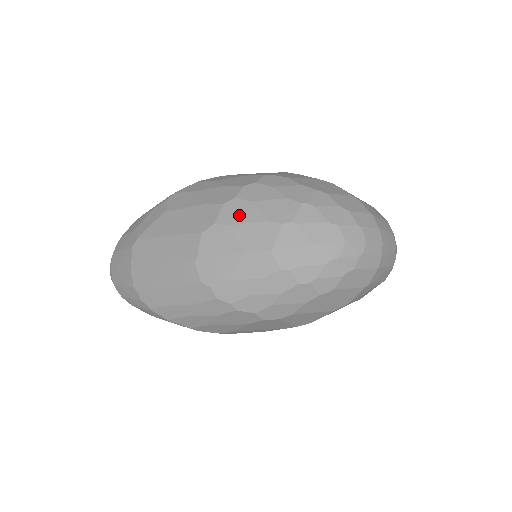
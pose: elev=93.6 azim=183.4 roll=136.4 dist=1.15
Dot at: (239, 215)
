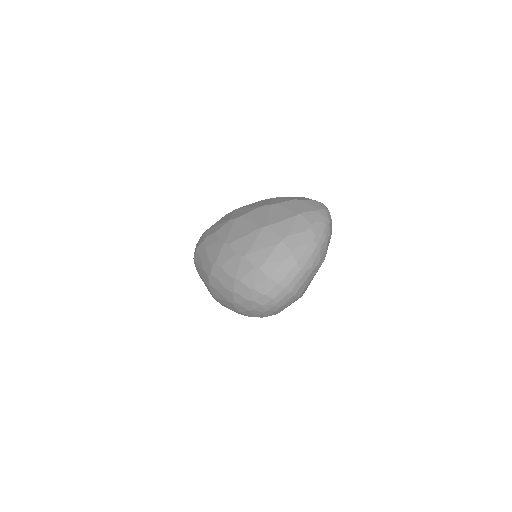
Dot at: (217, 295)
